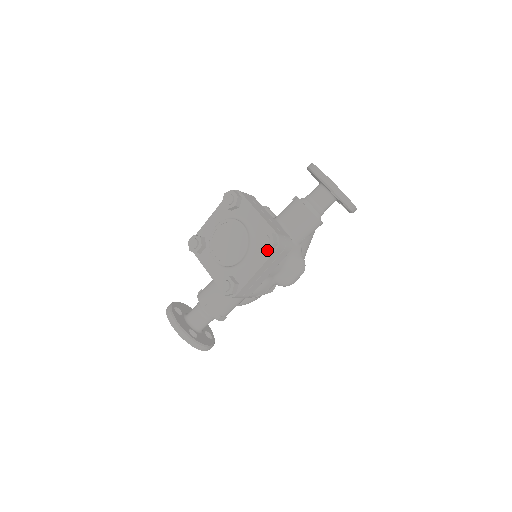
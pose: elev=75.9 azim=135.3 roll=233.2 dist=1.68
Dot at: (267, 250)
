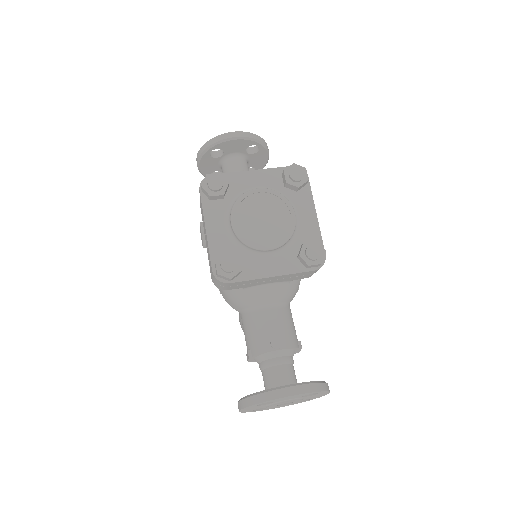
Dot at: (308, 179)
